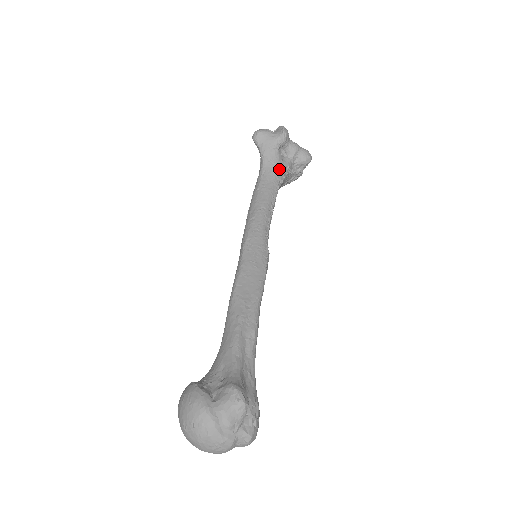
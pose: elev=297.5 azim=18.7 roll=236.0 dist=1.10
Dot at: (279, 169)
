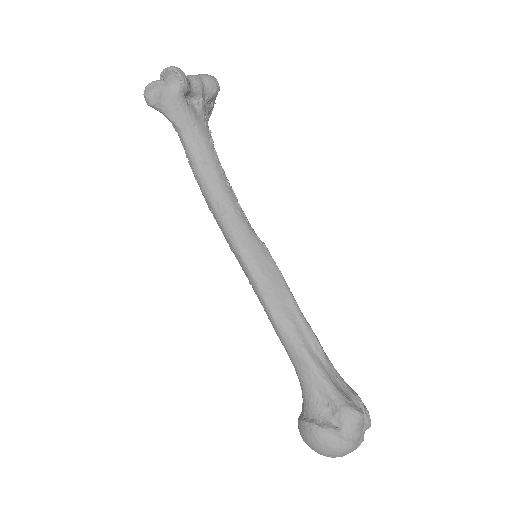
Dot at: (202, 128)
